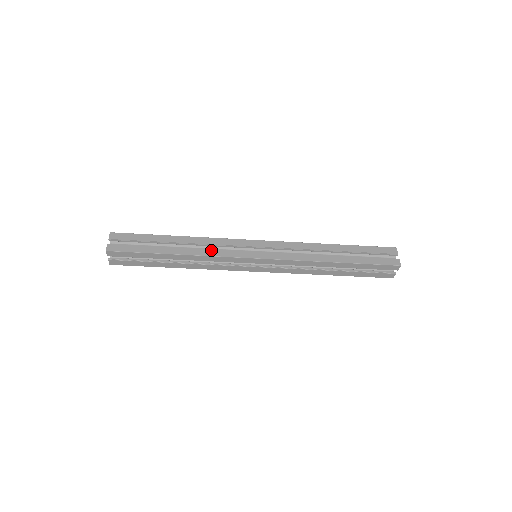
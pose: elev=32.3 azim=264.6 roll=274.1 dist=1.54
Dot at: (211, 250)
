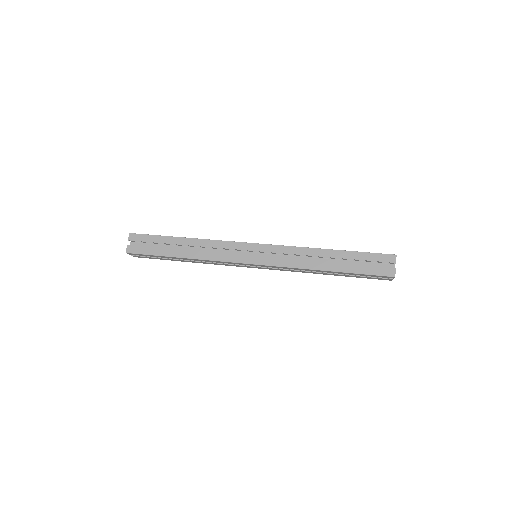
Dot at: (212, 254)
